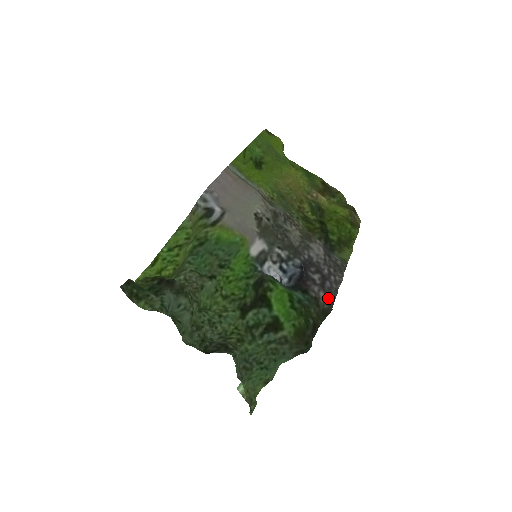
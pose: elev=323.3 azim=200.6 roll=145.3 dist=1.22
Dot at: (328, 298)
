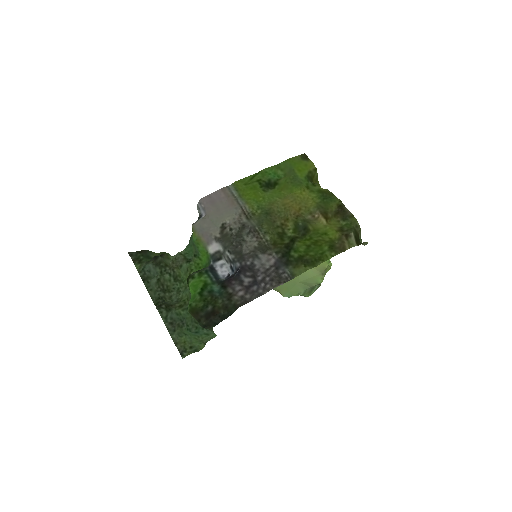
Dot at: (246, 298)
